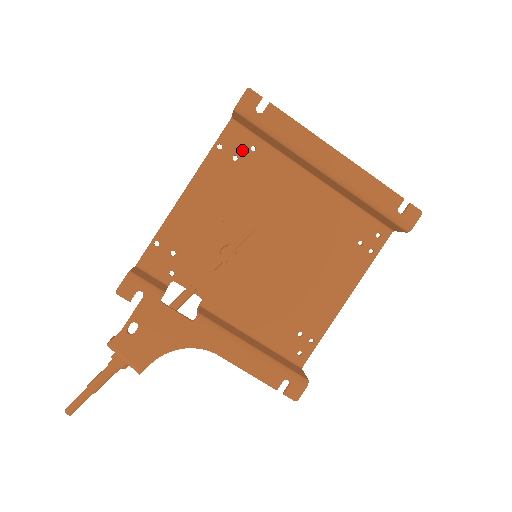
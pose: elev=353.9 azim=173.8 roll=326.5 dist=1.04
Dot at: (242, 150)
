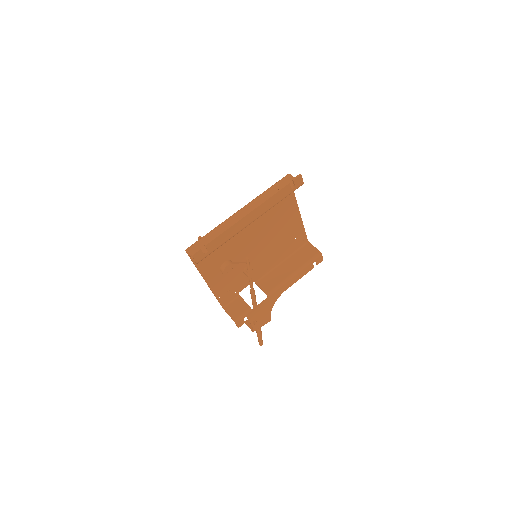
Dot at: occluded
